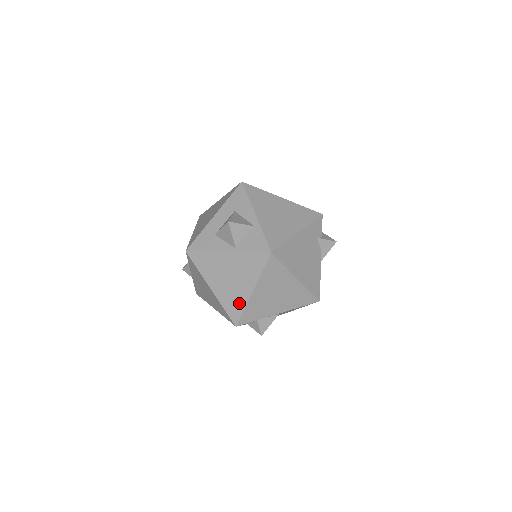
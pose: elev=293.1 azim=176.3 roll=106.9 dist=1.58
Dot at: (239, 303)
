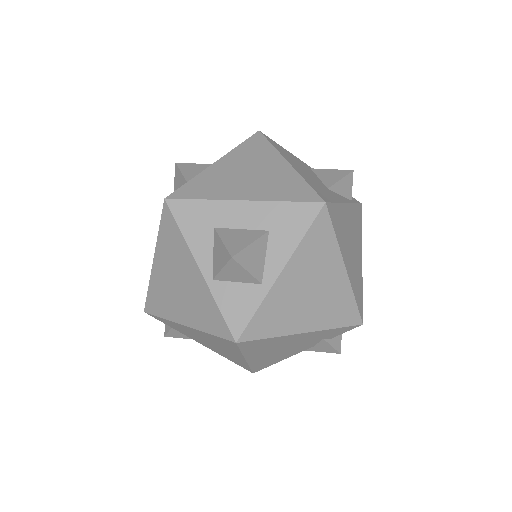
Dot at: (164, 309)
